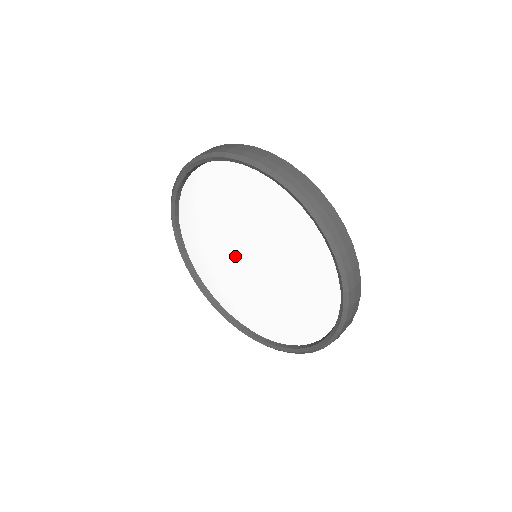
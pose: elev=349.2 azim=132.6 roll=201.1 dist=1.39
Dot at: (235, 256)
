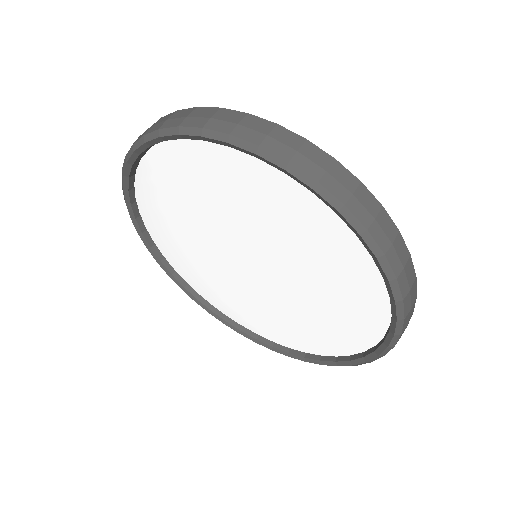
Dot at: (228, 260)
